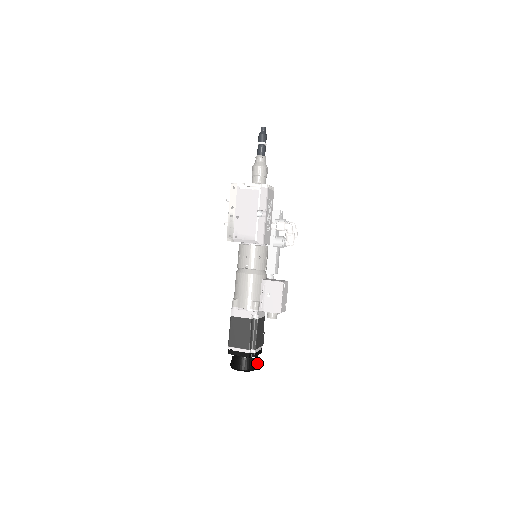
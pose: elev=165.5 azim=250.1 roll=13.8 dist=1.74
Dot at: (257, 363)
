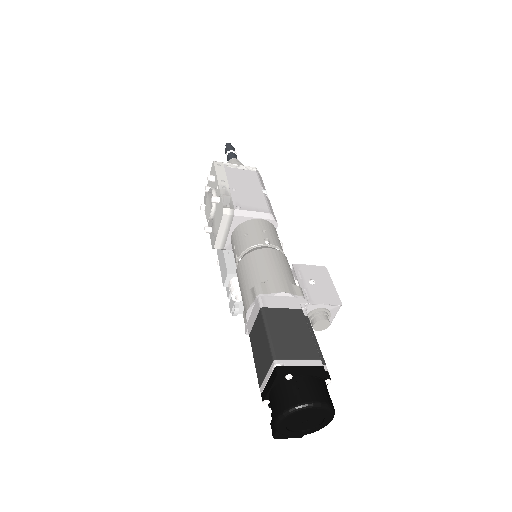
Dot at: occluded
